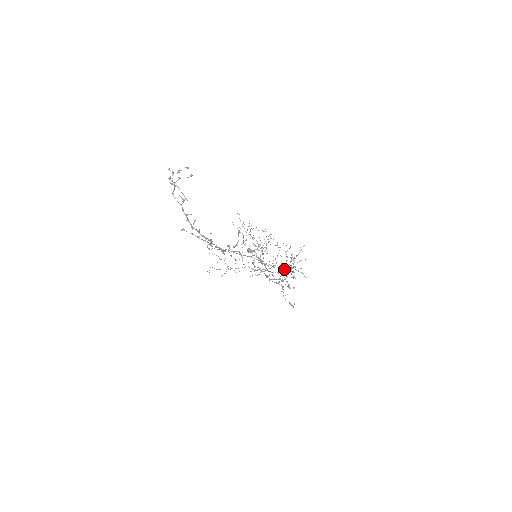
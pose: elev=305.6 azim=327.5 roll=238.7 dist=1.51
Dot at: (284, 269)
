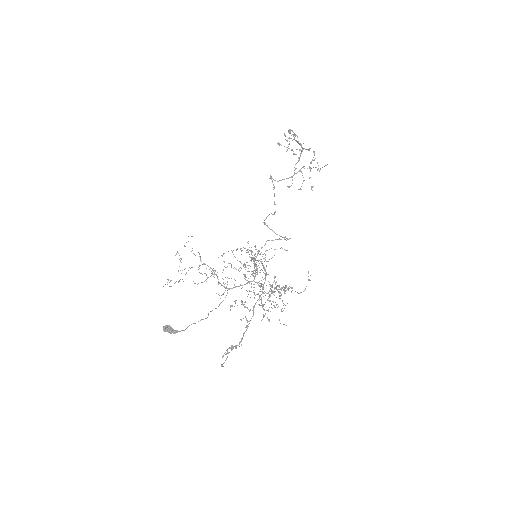
Dot at: occluded
